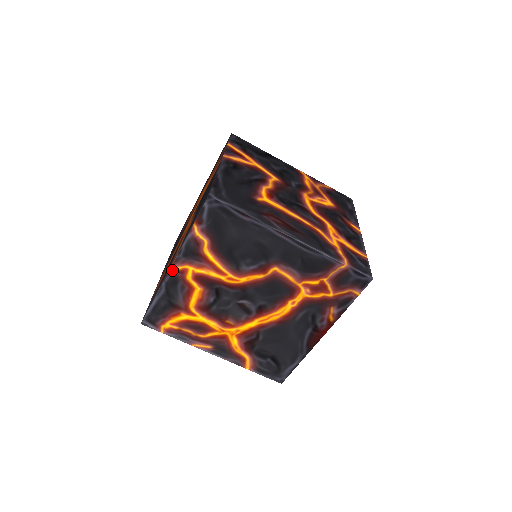
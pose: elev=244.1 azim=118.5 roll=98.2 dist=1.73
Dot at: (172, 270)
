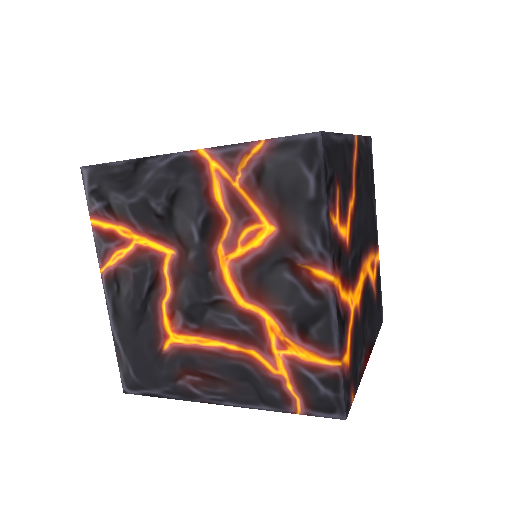
Dot at: occluded
